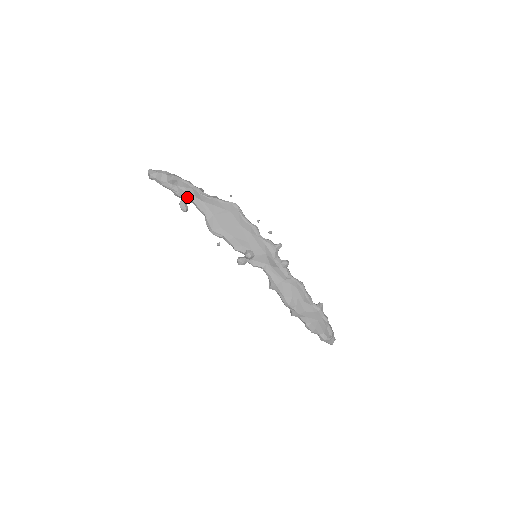
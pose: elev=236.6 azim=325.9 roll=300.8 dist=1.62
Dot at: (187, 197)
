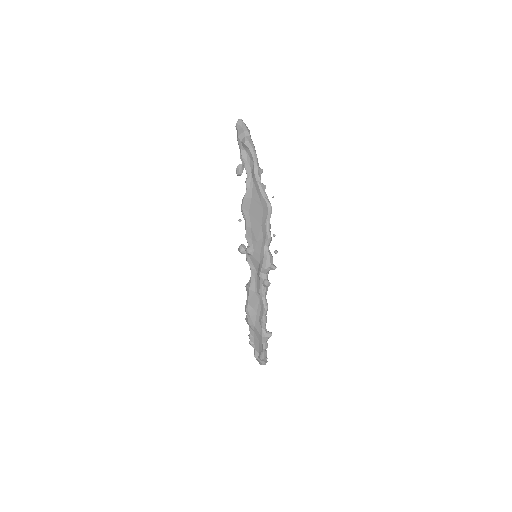
Dot at: (246, 166)
